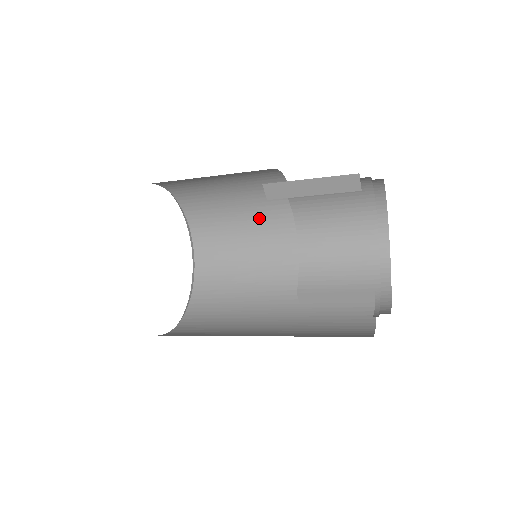
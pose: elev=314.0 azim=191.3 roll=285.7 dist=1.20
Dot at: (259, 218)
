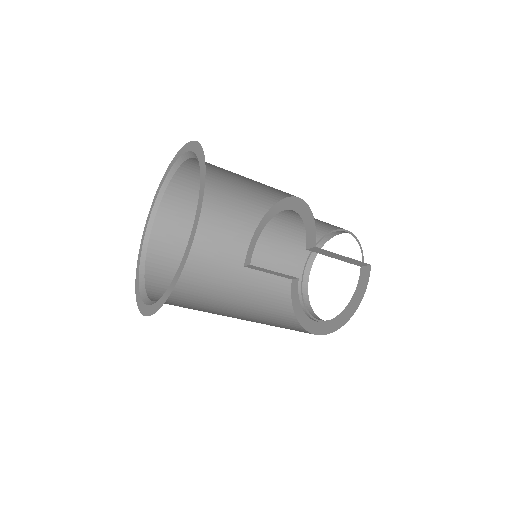
Dot at: (245, 193)
